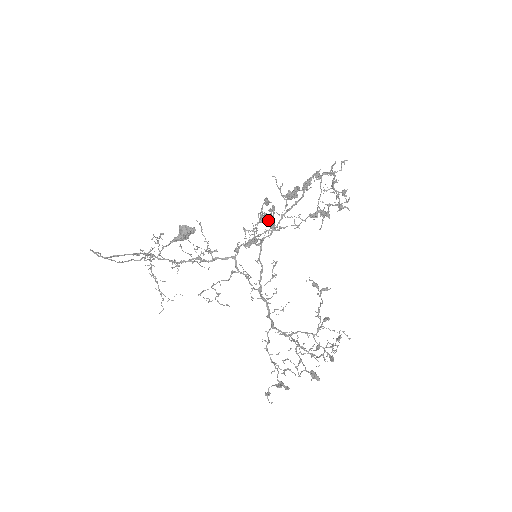
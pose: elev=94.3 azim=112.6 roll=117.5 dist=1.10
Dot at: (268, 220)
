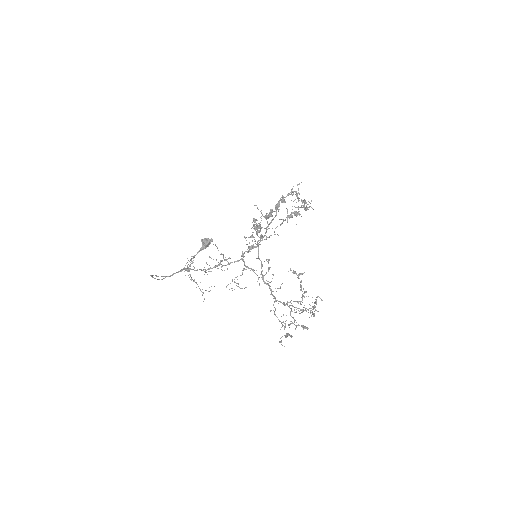
Dot at: (259, 228)
